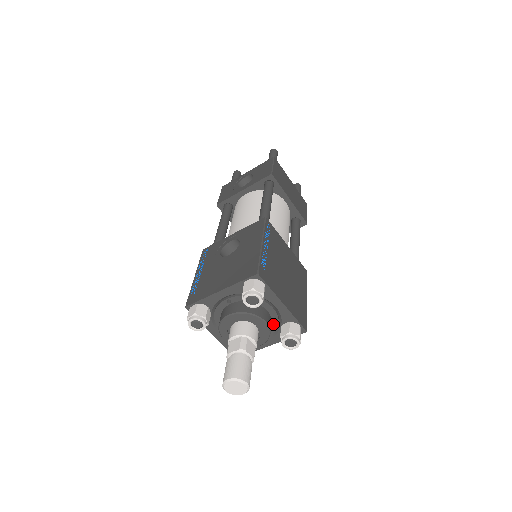
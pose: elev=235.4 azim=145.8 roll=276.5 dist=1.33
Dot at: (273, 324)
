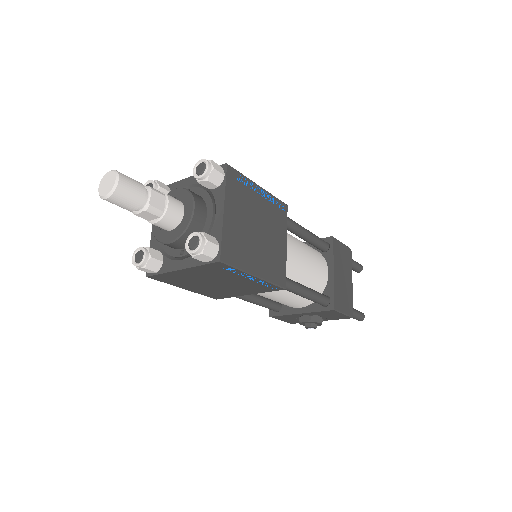
Dot at: occluded
